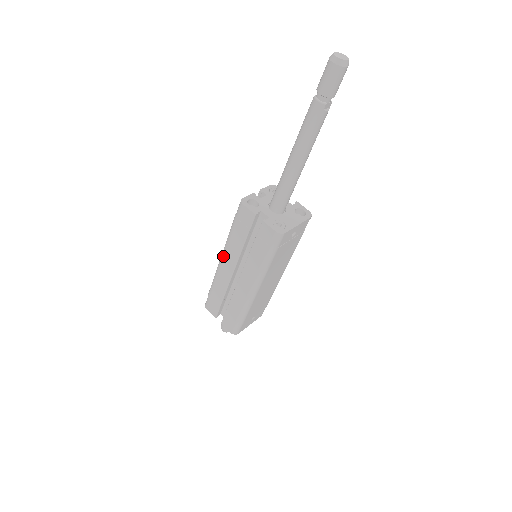
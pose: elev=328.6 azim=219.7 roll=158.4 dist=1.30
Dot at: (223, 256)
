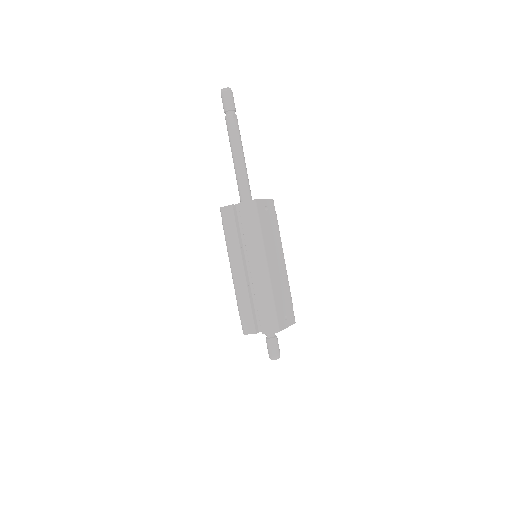
Dot at: (231, 264)
